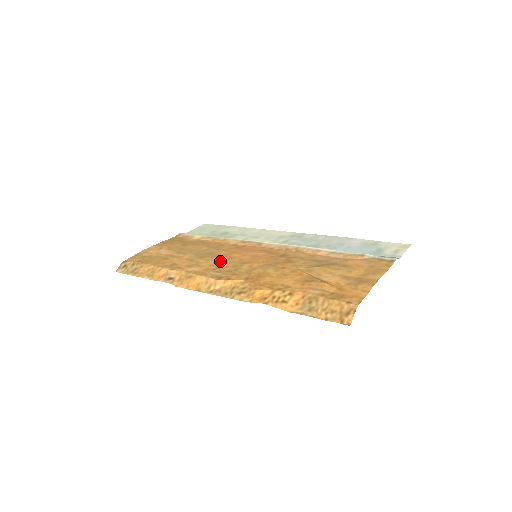
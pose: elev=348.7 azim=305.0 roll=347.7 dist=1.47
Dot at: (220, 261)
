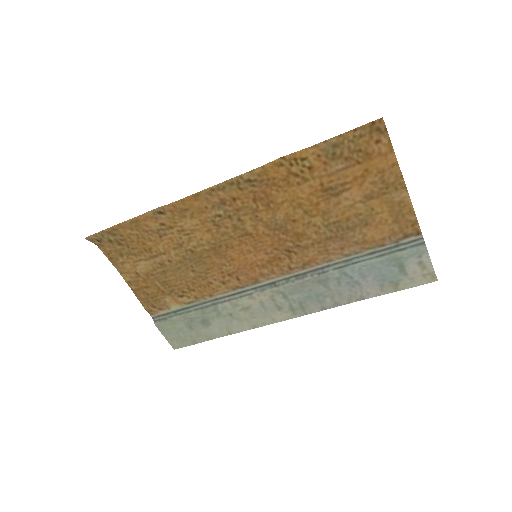
Dot at: (216, 240)
